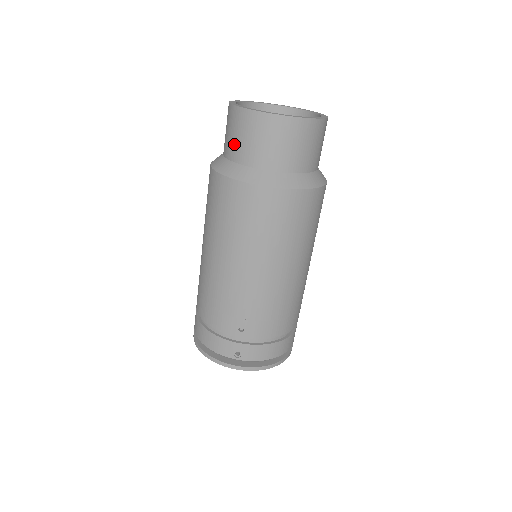
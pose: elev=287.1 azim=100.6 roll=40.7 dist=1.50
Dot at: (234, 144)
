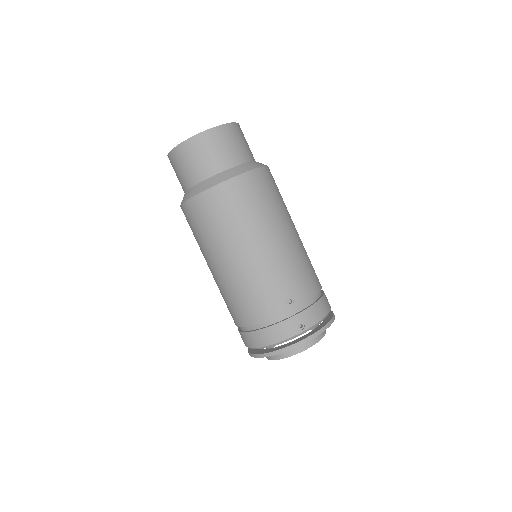
Dot at: (193, 170)
